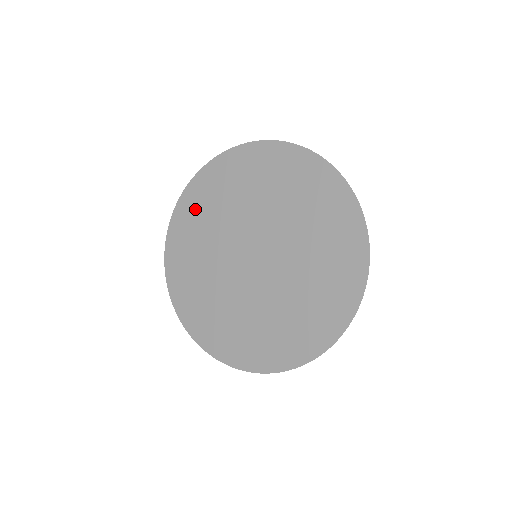
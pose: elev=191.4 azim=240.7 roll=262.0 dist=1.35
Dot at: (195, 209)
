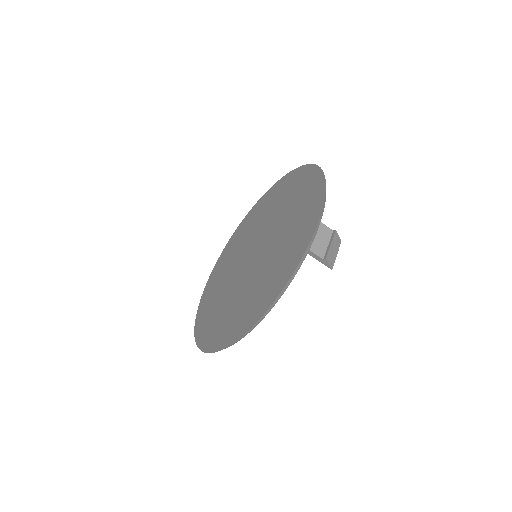
Dot at: (243, 229)
